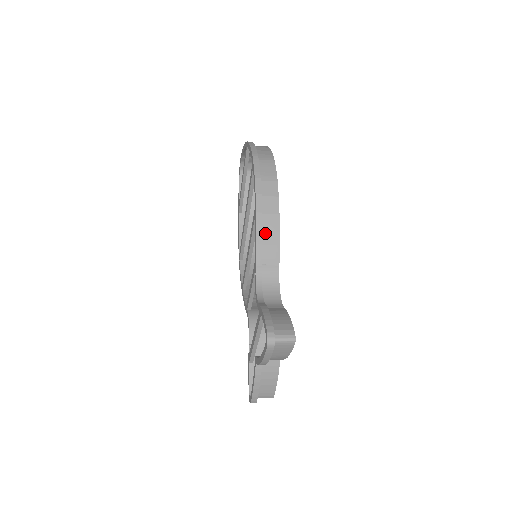
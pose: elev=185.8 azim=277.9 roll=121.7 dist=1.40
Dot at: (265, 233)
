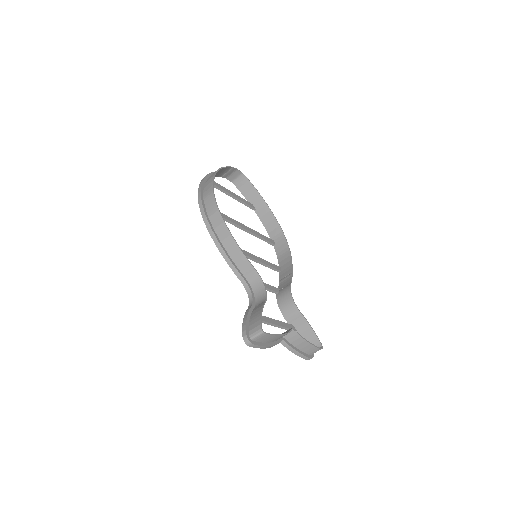
Dot at: (231, 253)
